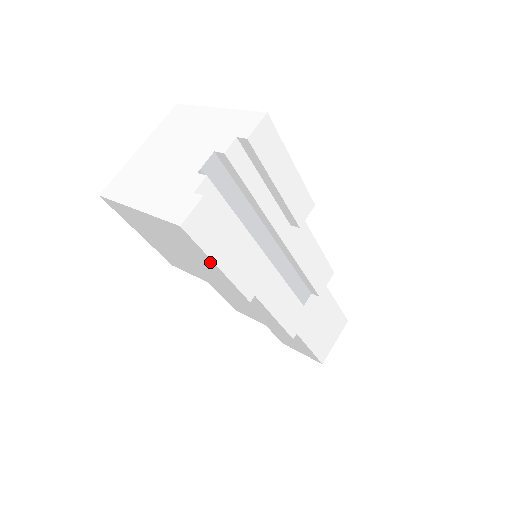
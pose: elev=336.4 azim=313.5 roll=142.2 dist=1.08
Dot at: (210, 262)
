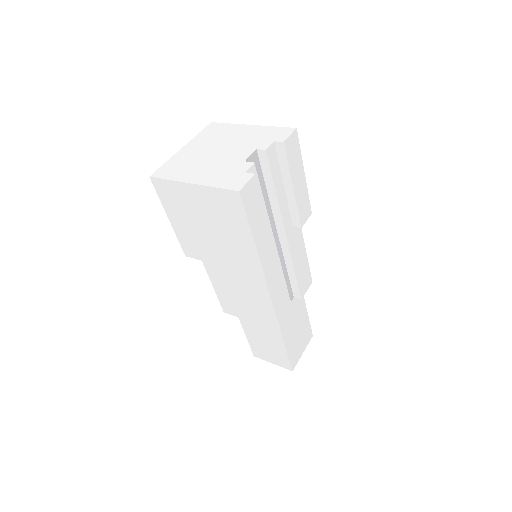
Dot at: (247, 232)
